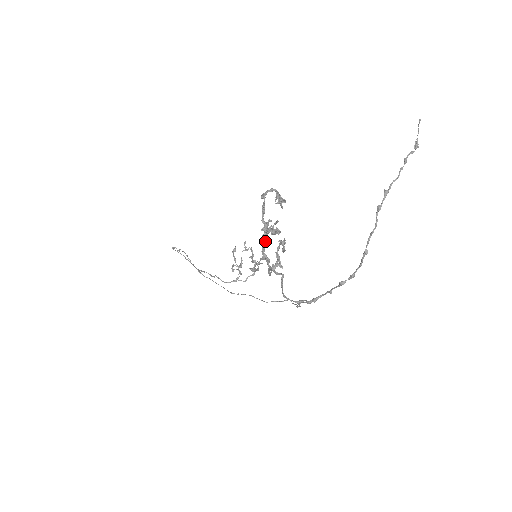
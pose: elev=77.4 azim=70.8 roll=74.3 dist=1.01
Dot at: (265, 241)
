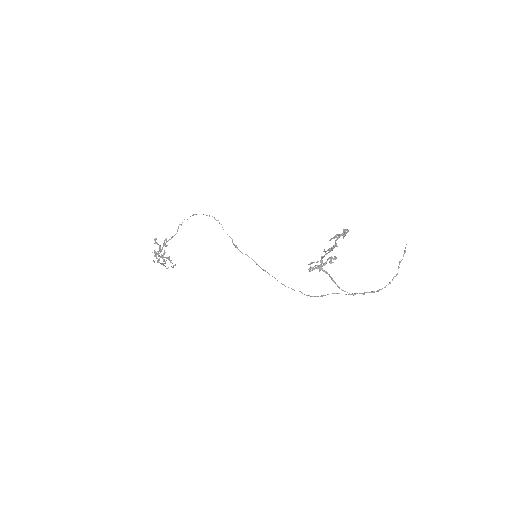
Dot at: occluded
